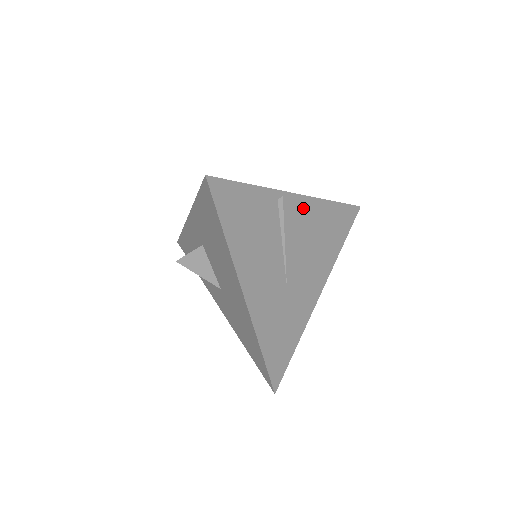
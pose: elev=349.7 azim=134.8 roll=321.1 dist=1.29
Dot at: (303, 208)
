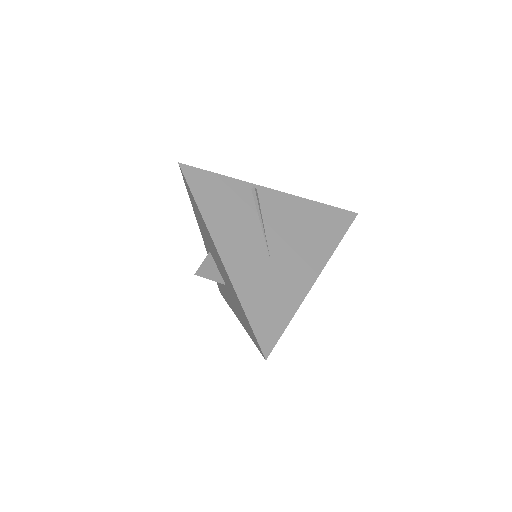
Dot at: (282, 201)
